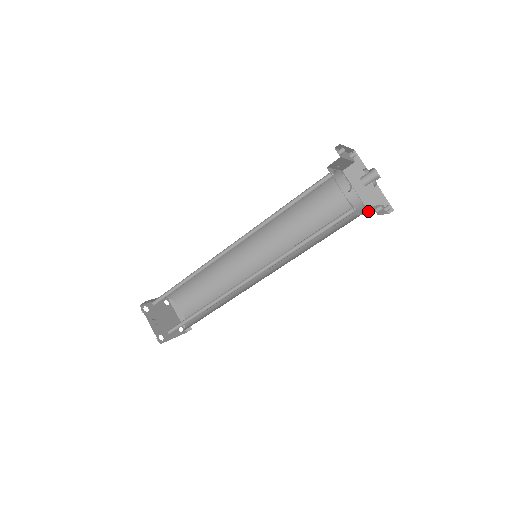
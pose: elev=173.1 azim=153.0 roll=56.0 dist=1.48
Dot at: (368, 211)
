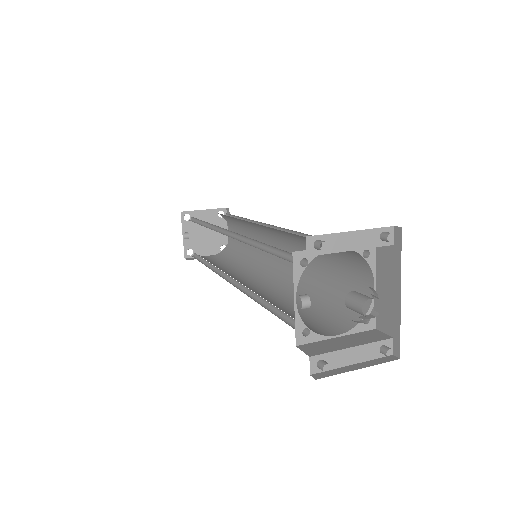
Dot at: (376, 323)
